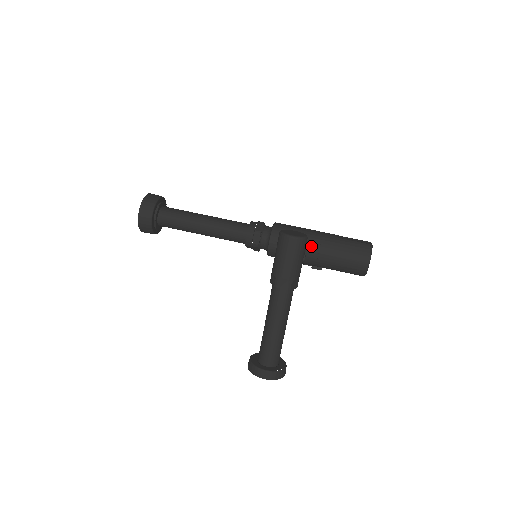
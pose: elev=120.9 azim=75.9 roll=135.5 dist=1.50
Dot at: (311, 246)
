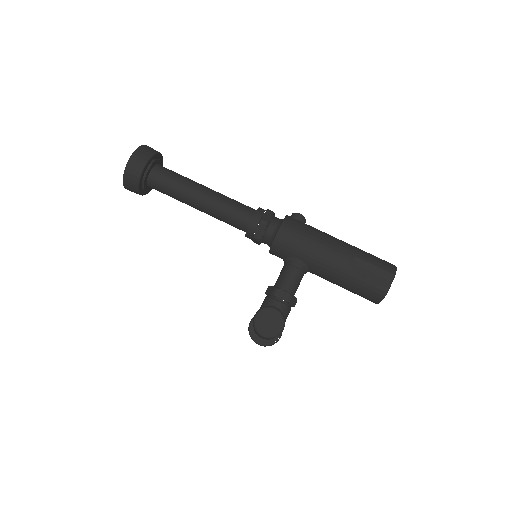
Dot at: (315, 272)
